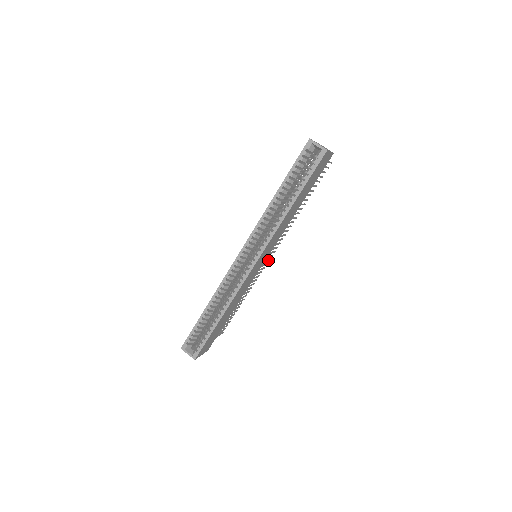
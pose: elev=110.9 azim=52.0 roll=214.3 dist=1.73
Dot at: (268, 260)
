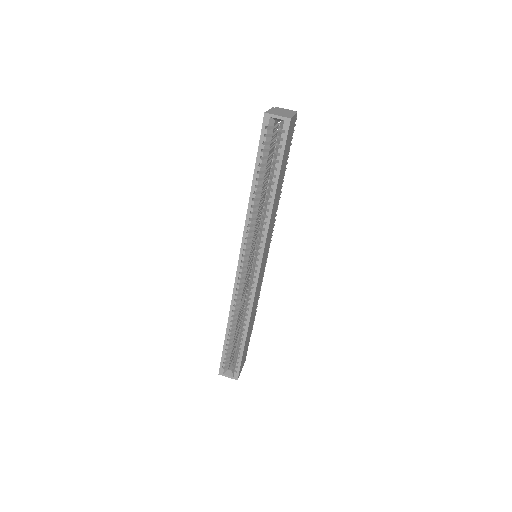
Dot at: occluded
